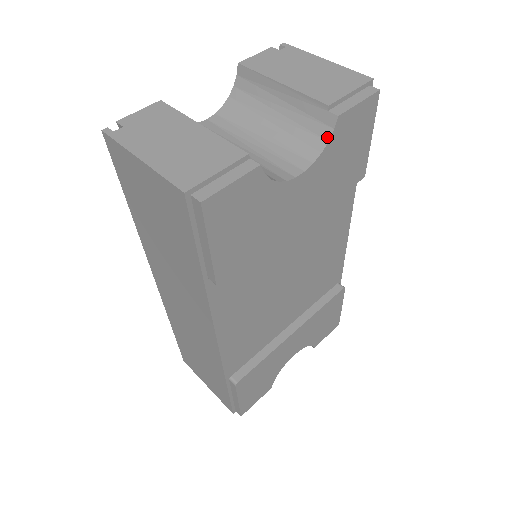
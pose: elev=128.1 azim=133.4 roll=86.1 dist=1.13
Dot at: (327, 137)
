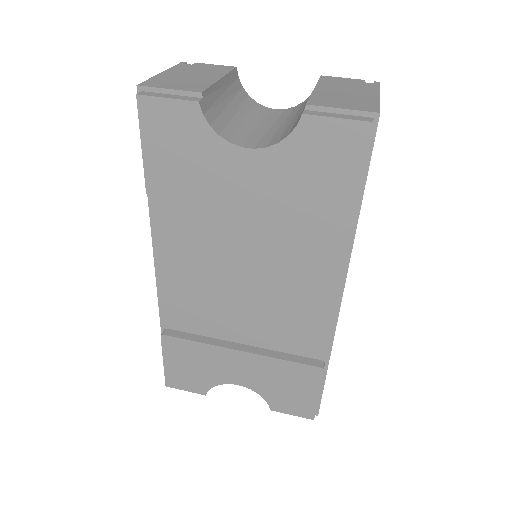
Dot at: (291, 132)
